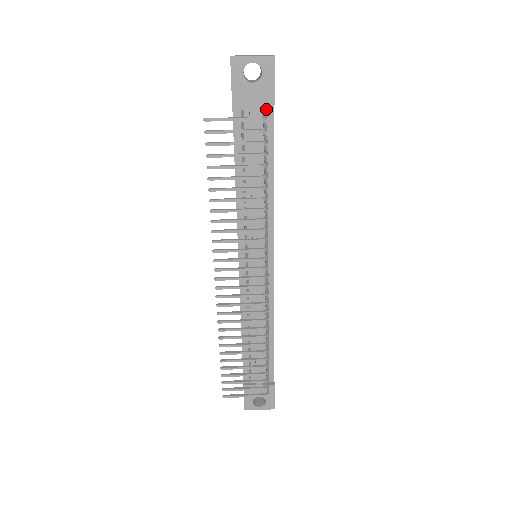
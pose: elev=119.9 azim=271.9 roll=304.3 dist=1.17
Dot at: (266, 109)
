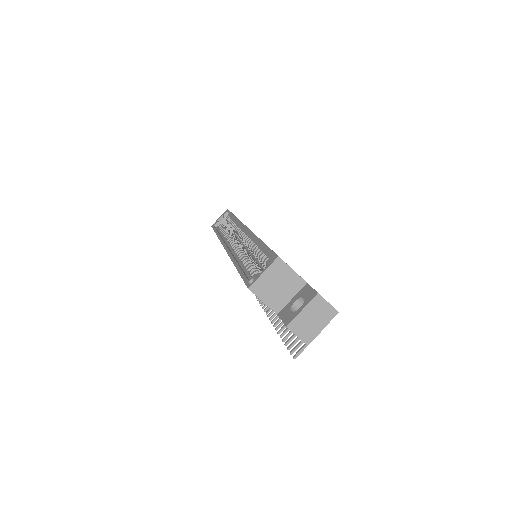
Dot at: occluded
